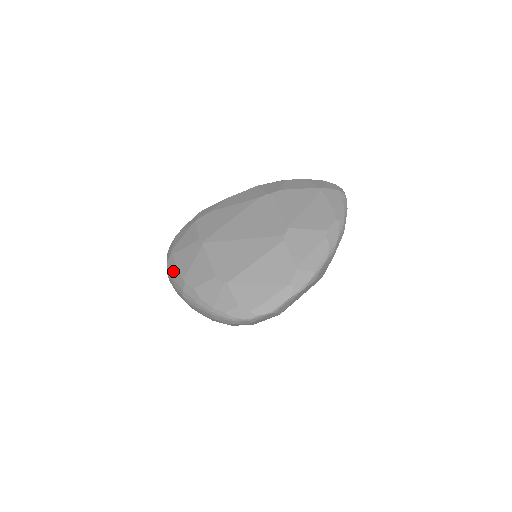
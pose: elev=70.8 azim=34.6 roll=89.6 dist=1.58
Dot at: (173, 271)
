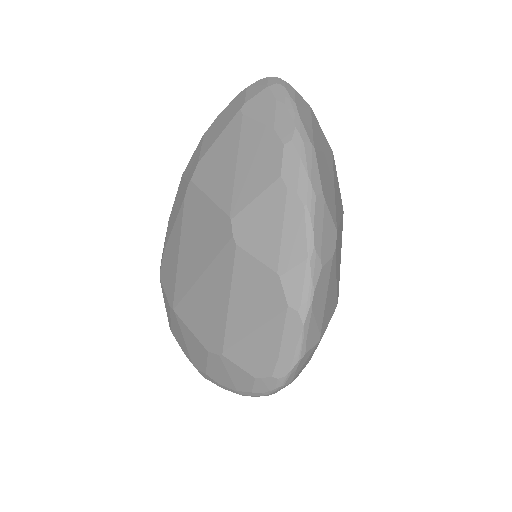
Dot at: occluded
